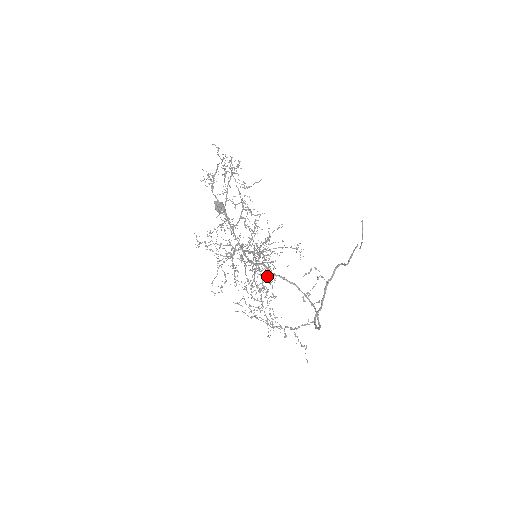
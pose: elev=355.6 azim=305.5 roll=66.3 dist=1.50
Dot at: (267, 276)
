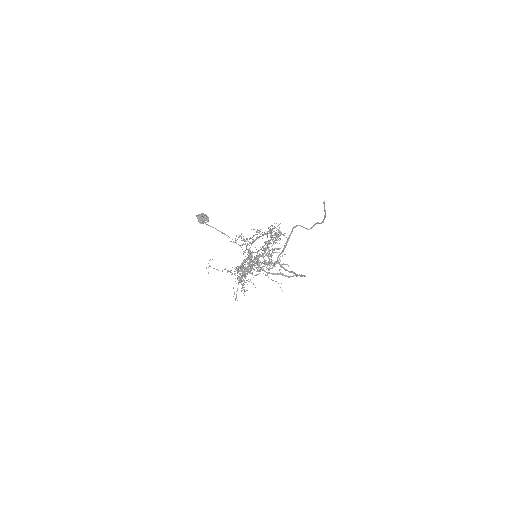
Dot at: occluded
